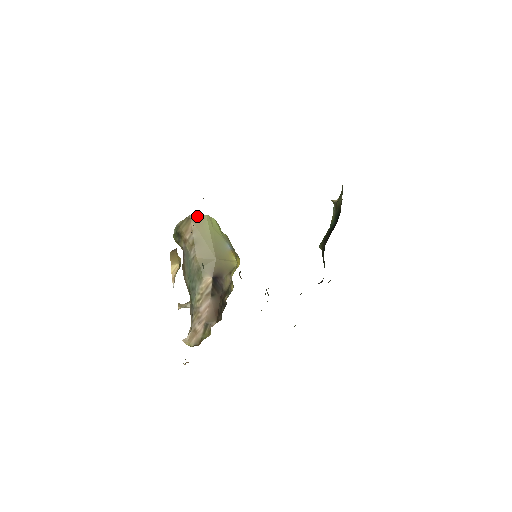
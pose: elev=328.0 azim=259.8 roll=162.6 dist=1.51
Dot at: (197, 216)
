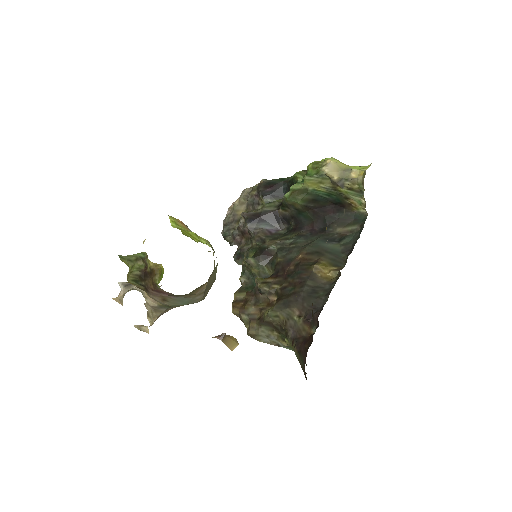
Dot at: (212, 273)
